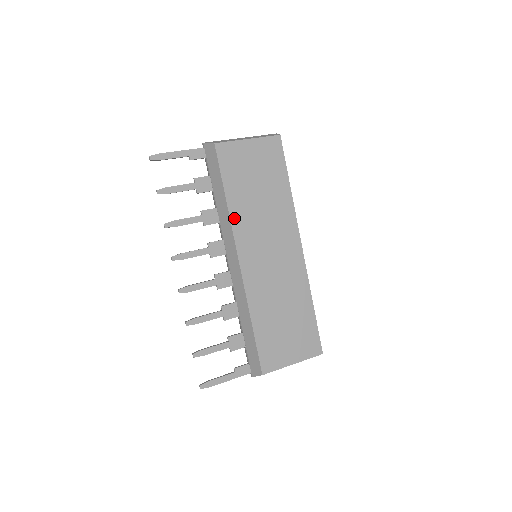
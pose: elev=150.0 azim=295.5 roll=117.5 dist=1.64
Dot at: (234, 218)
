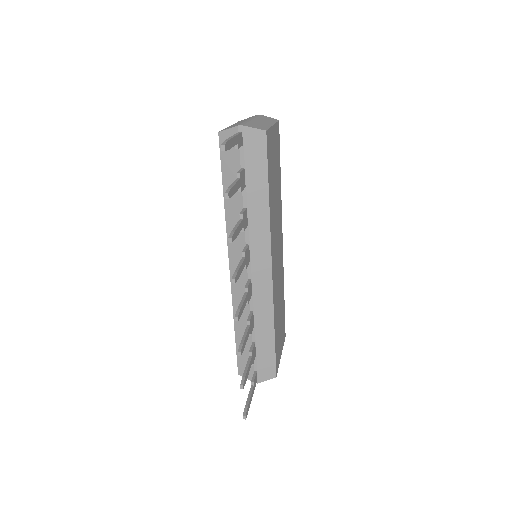
Dot at: (271, 220)
